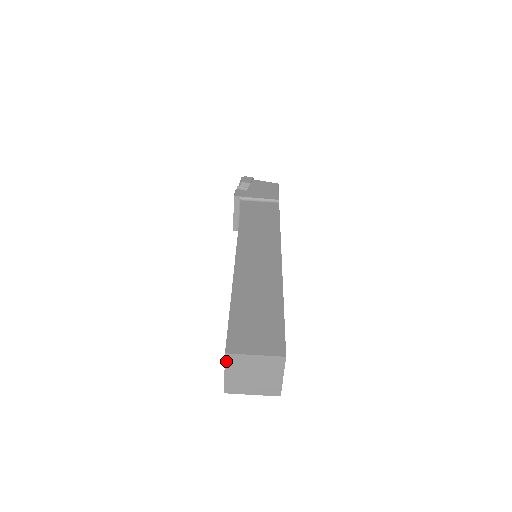
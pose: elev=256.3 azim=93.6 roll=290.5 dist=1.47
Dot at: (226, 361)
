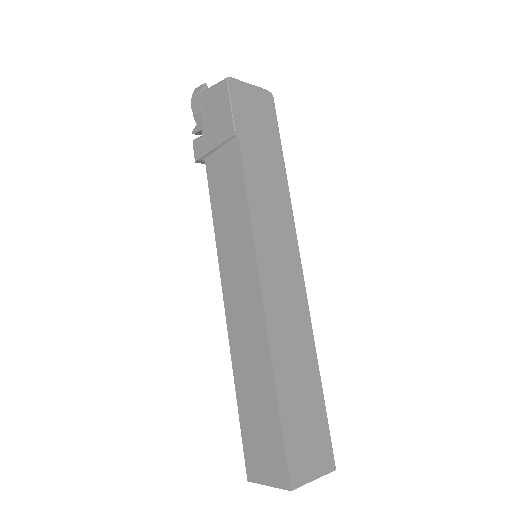
Dot at: occluded
